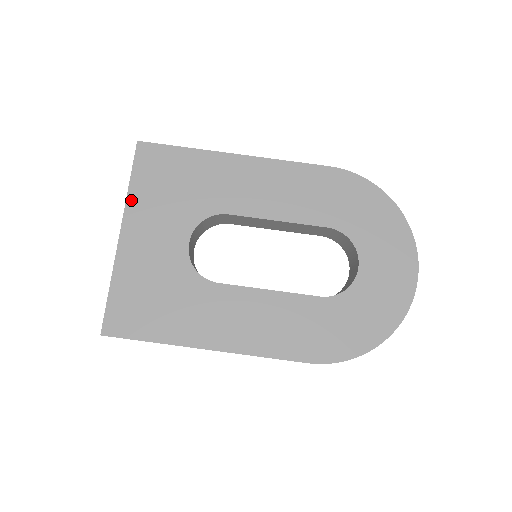
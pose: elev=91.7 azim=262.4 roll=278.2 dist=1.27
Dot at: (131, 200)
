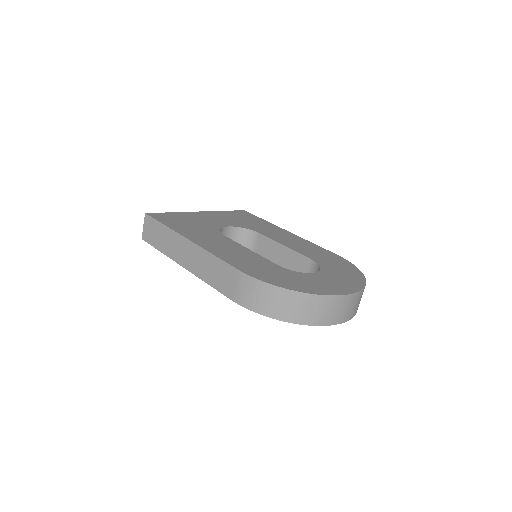
Dot at: (219, 212)
